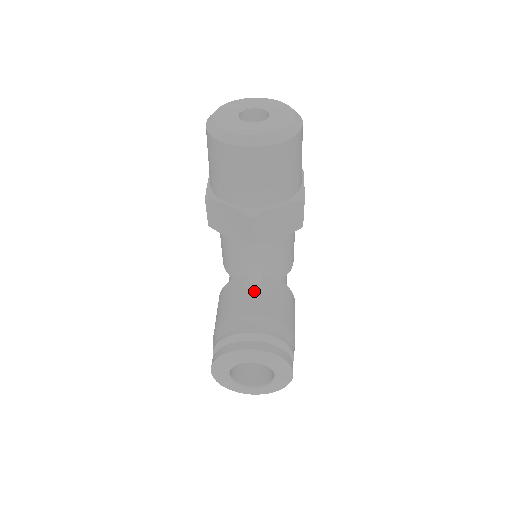
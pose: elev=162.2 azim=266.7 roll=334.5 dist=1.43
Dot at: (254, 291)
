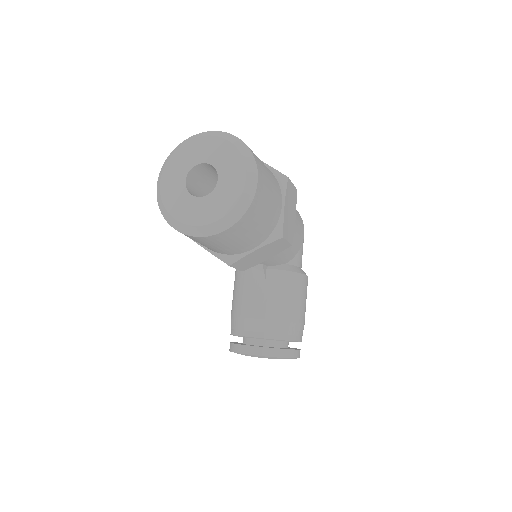
Dot at: (258, 290)
